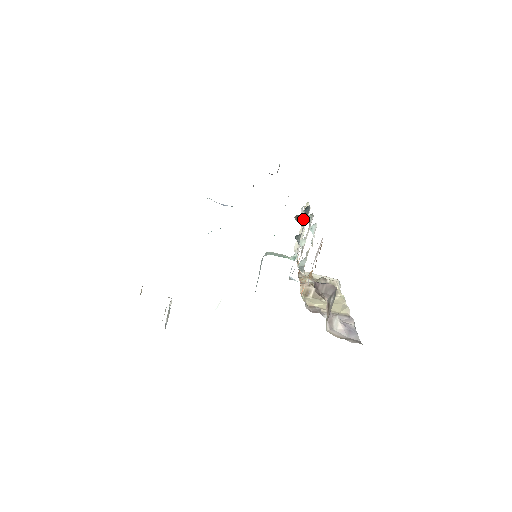
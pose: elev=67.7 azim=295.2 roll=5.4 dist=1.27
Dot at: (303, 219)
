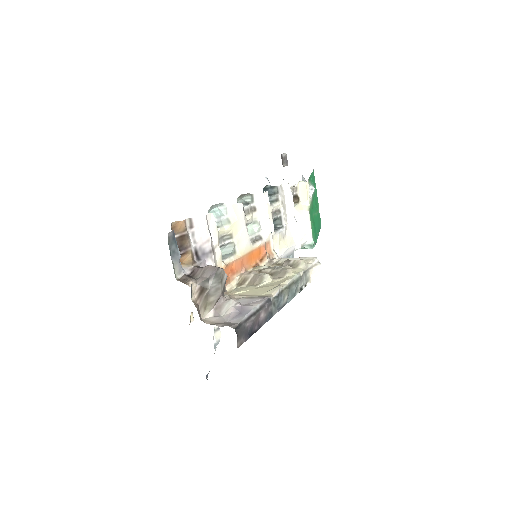
Dot at: (307, 201)
